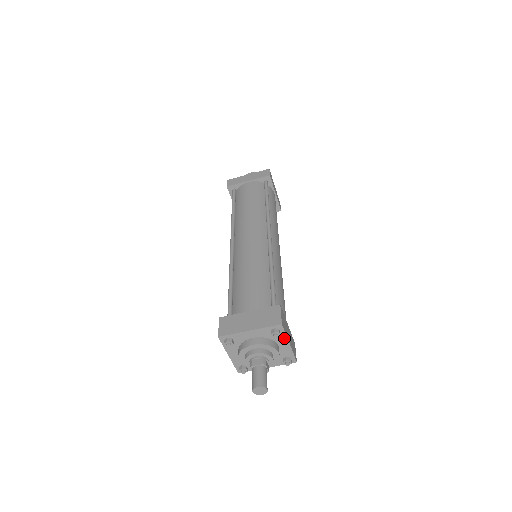
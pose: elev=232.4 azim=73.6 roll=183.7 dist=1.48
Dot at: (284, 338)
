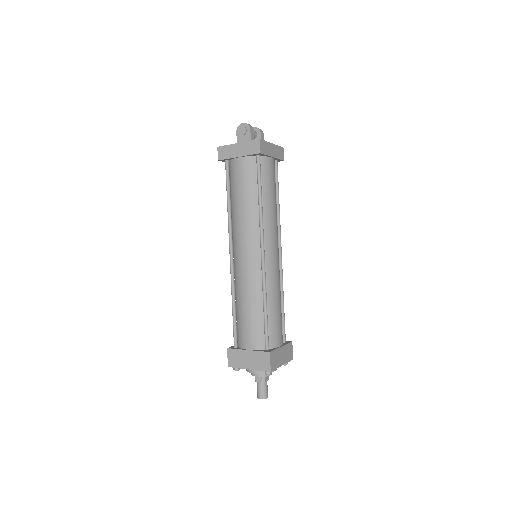
Dot at: (276, 367)
